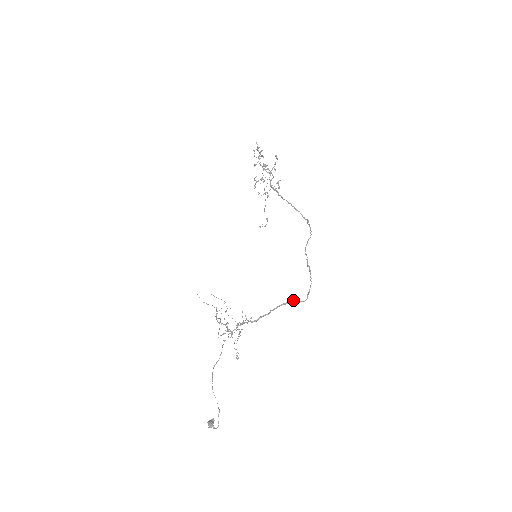
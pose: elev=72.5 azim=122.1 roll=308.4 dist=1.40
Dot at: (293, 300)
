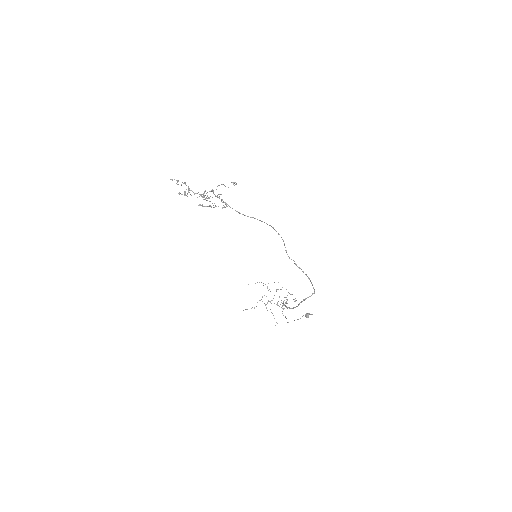
Dot at: occluded
